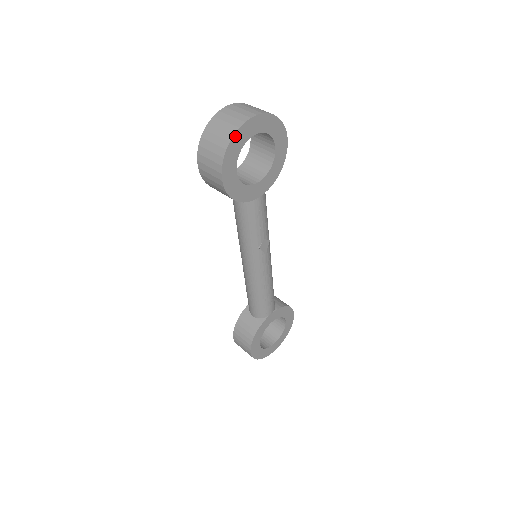
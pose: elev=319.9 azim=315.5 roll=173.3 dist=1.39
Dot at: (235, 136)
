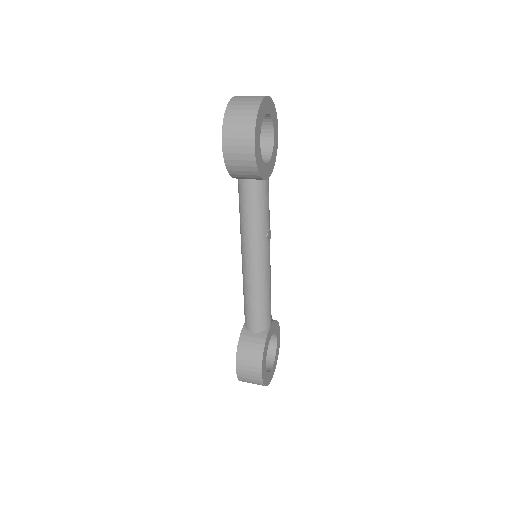
Dot at: (260, 107)
